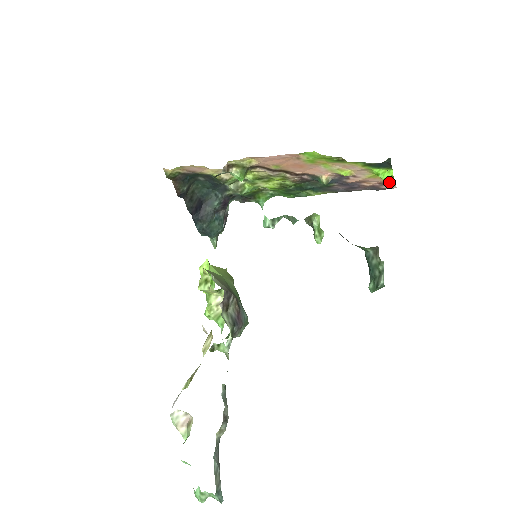
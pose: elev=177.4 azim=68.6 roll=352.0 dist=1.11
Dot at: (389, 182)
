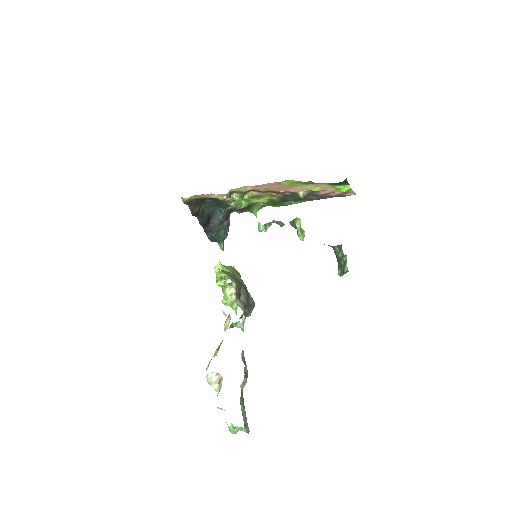
Dot at: (350, 191)
